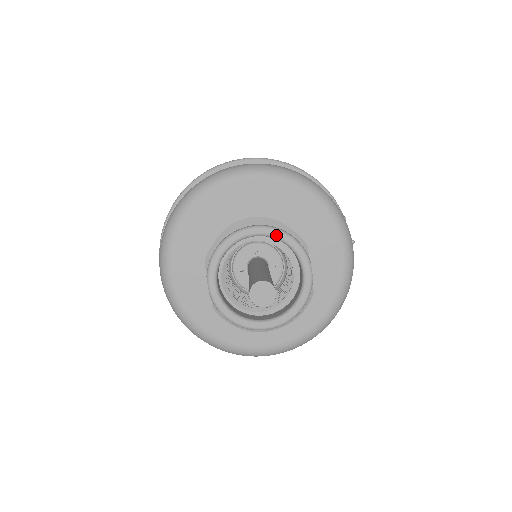
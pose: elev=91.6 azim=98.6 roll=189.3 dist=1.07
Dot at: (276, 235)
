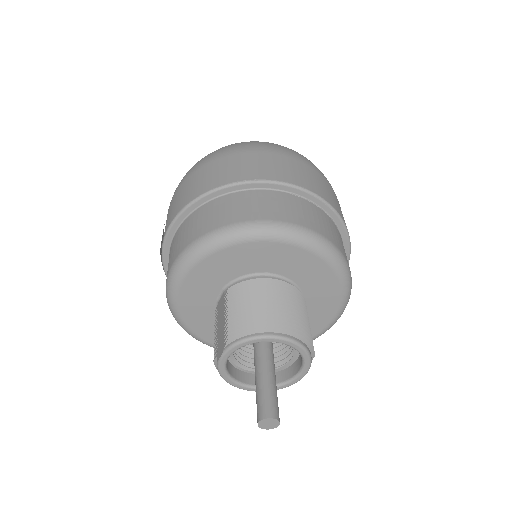
Dot at: (298, 349)
